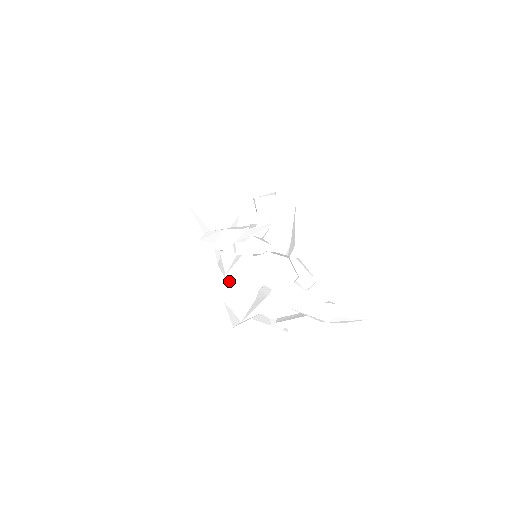
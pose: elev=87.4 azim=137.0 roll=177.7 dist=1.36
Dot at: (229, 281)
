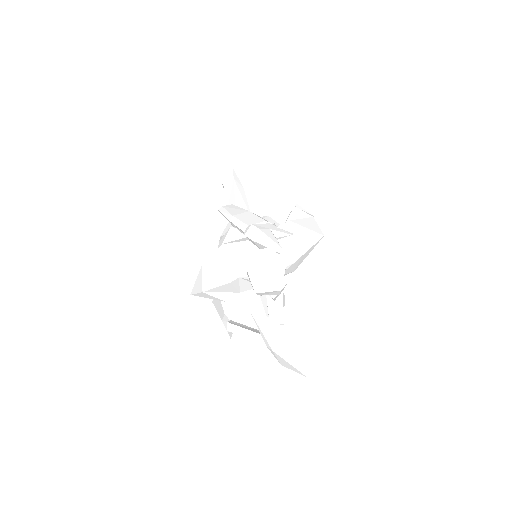
Dot at: (220, 251)
